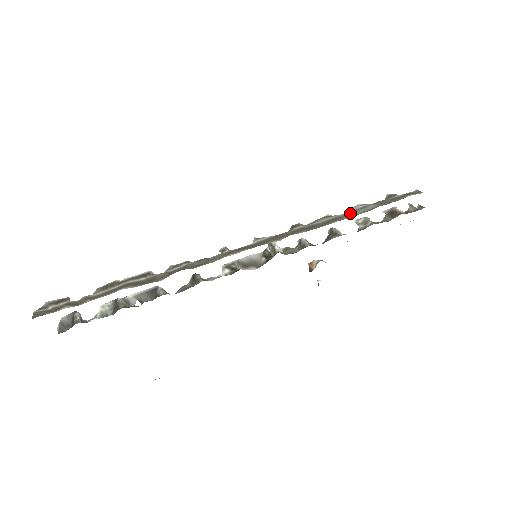
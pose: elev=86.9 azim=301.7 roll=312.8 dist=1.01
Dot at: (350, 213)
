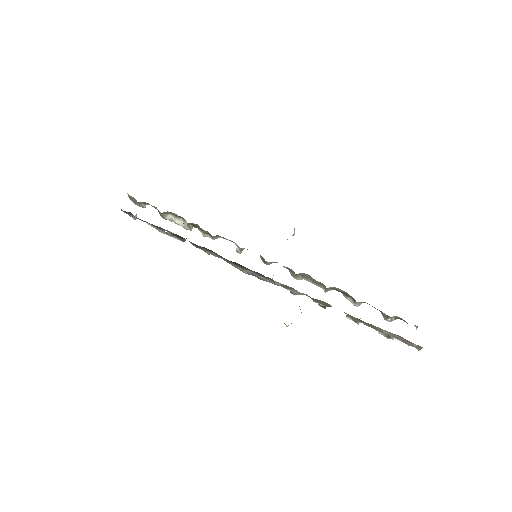
Dot at: occluded
